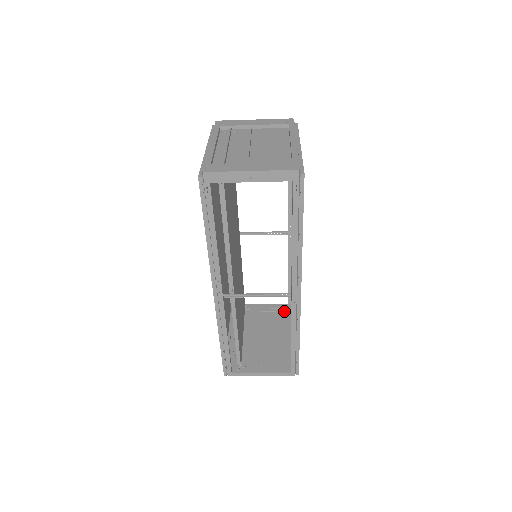
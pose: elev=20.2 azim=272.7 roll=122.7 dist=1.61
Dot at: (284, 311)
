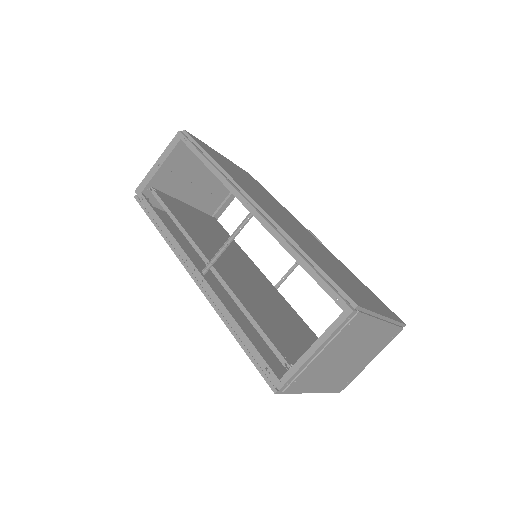
Dot at: (392, 336)
